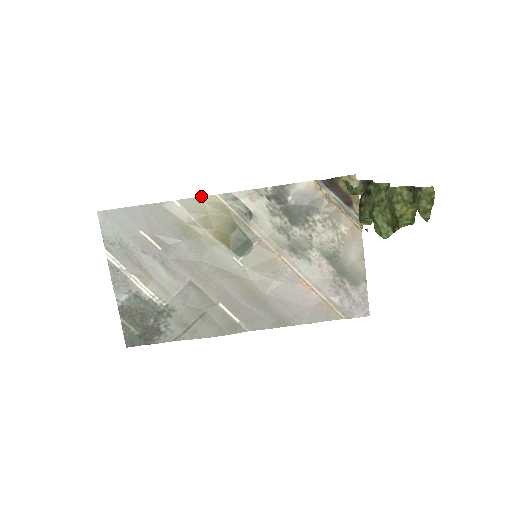
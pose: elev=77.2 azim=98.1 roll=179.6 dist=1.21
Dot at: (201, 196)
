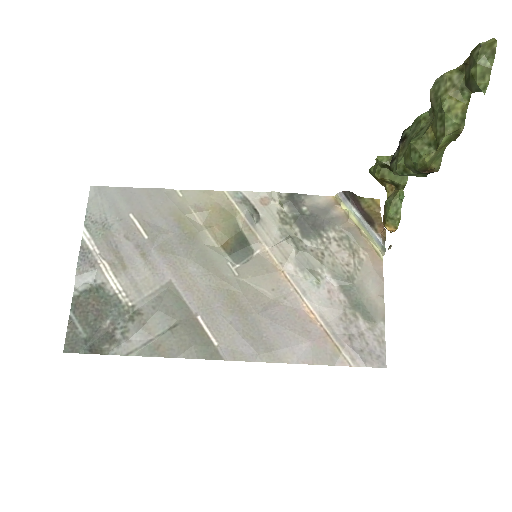
Dot at: (208, 190)
